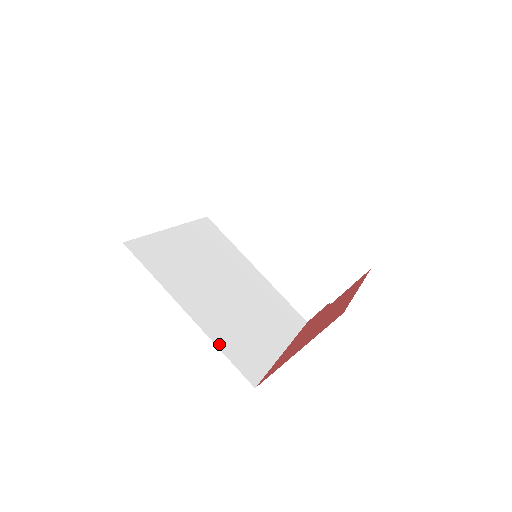
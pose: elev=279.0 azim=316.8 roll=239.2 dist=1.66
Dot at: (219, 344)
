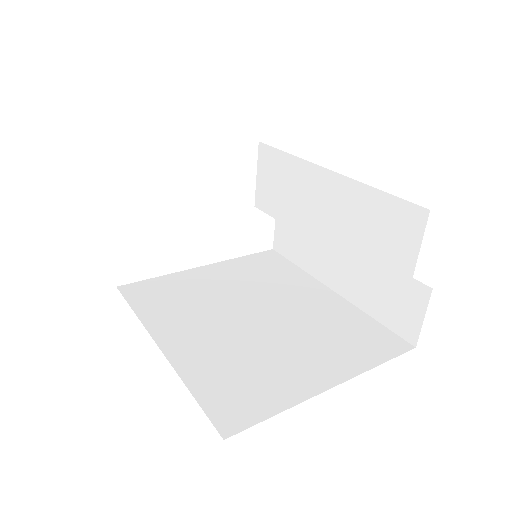
Dot at: (190, 380)
